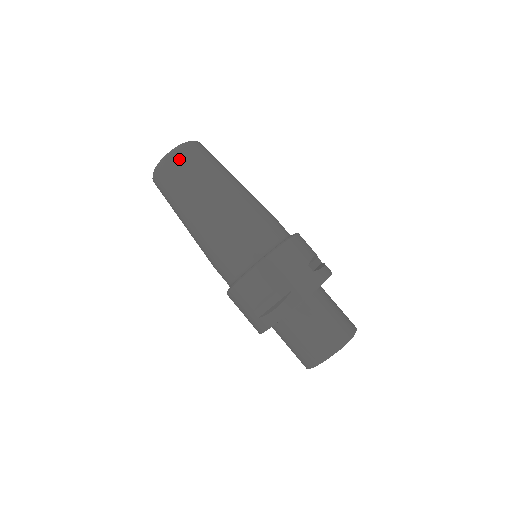
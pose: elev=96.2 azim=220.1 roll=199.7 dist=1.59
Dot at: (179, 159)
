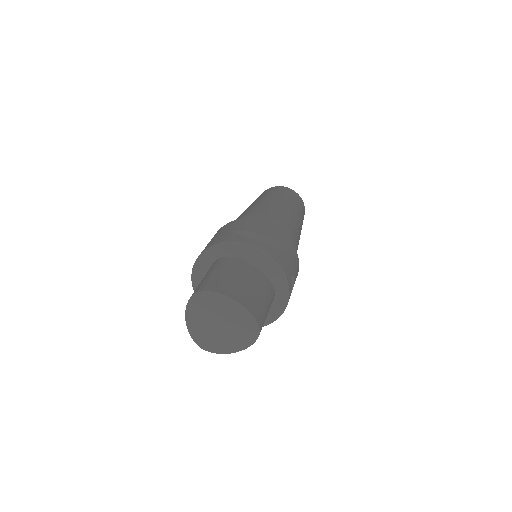
Dot at: occluded
